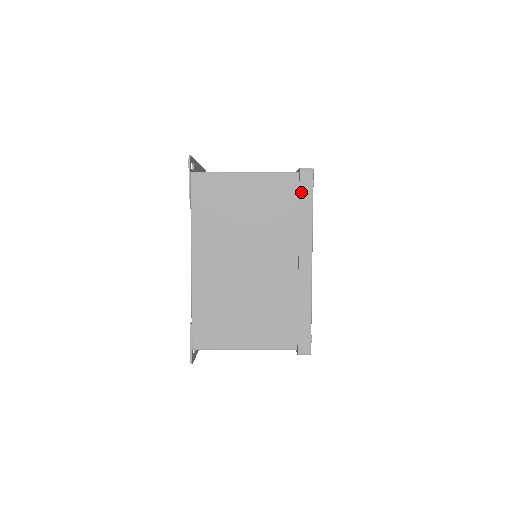
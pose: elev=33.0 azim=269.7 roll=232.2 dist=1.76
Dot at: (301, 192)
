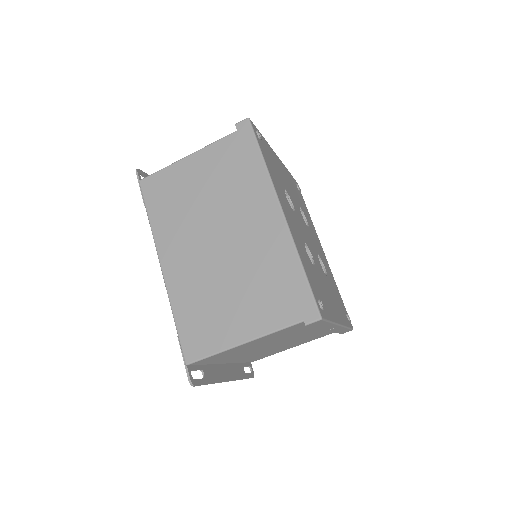
Dot at: (244, 145)
